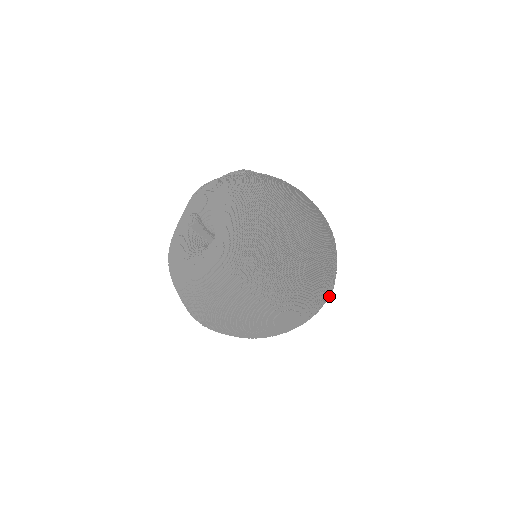
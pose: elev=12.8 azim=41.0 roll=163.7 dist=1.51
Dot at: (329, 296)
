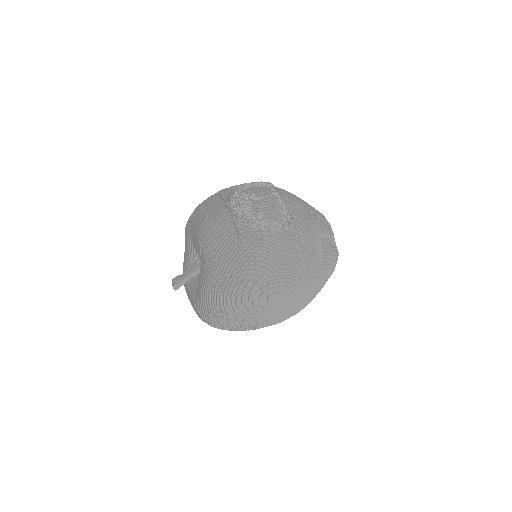
Dot at: occluded
